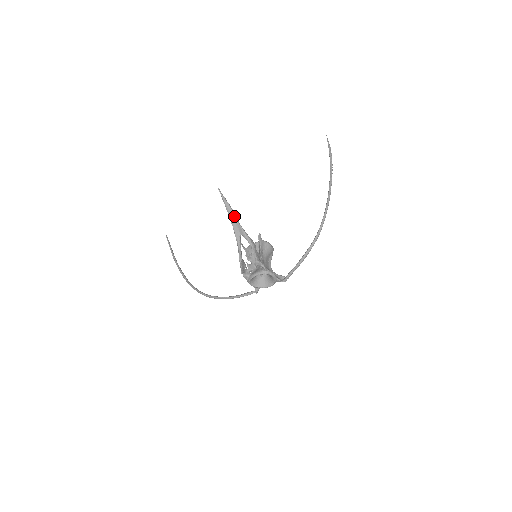
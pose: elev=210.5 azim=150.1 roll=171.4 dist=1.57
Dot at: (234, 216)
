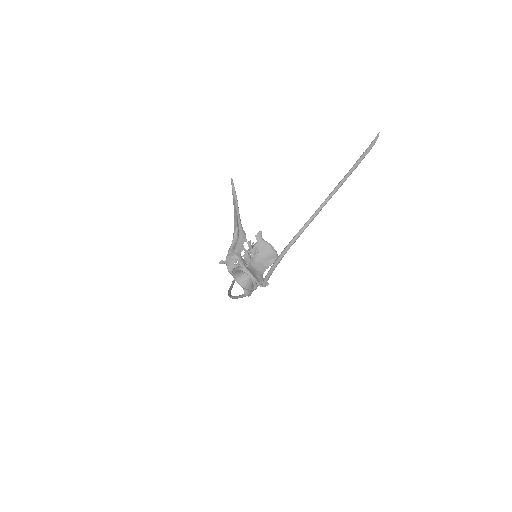
Dot at: (236, 207)
